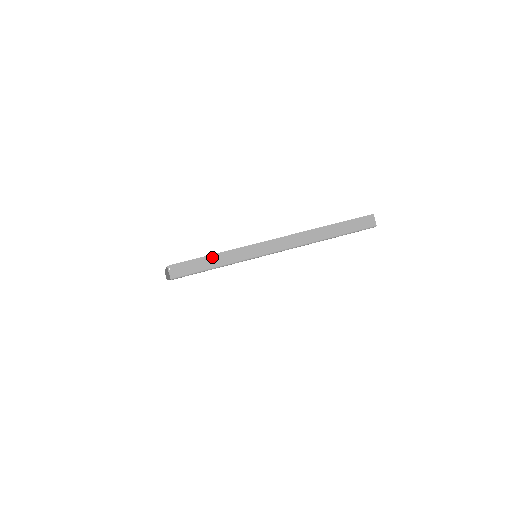
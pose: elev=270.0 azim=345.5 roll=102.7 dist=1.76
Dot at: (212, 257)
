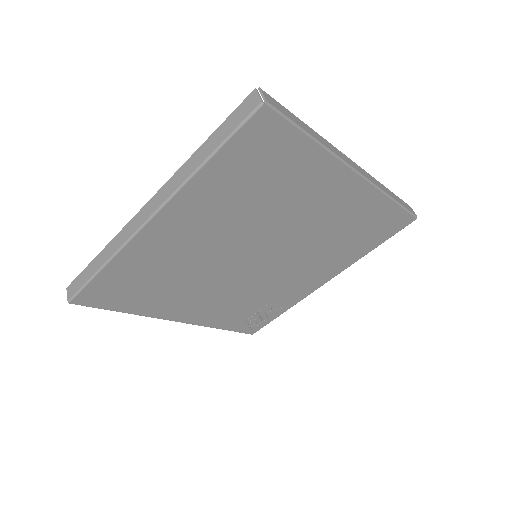
Dot at: (302, 122)
